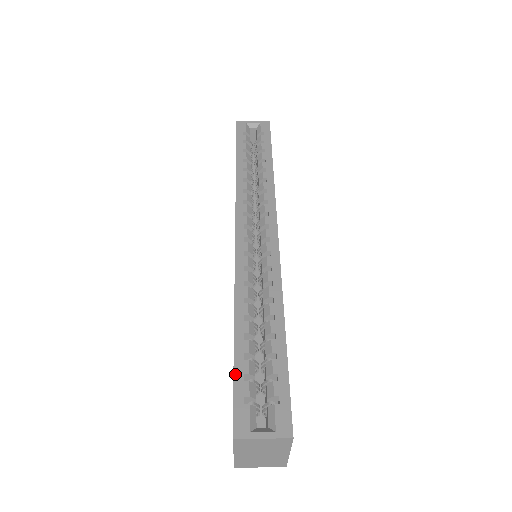
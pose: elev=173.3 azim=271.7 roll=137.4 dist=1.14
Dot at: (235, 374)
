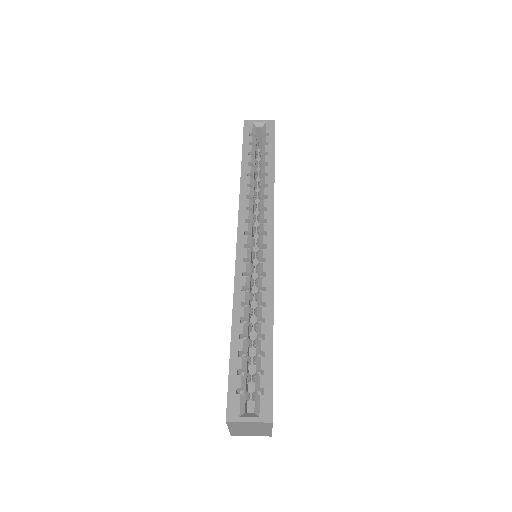
Dot at: (230, 369)
